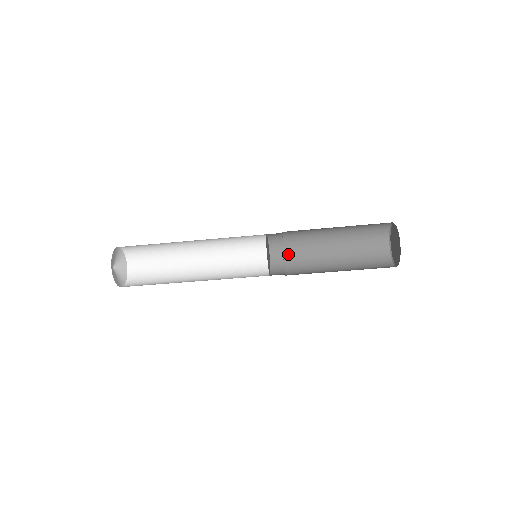
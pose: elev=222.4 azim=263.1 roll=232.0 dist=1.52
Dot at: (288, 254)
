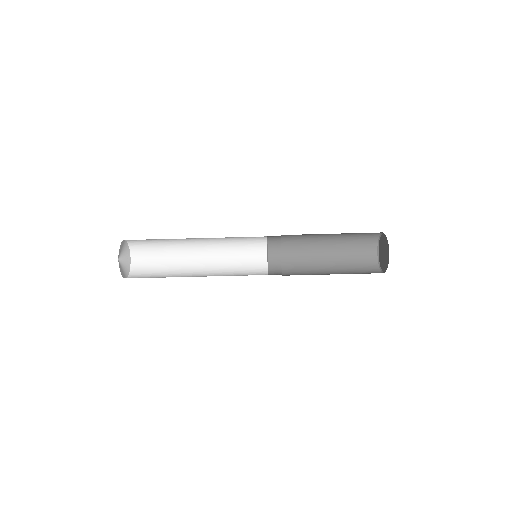
Dot at: (285, 271)
